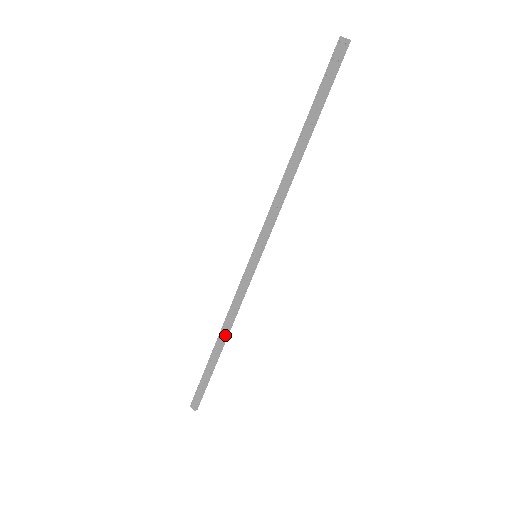
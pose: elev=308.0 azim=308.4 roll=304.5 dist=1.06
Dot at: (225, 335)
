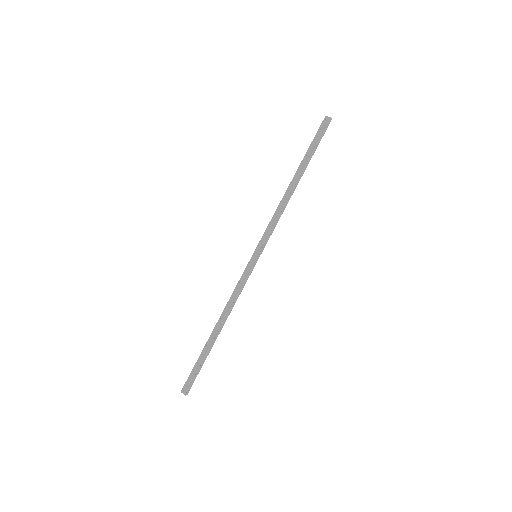
Dot at: (223, 321)
